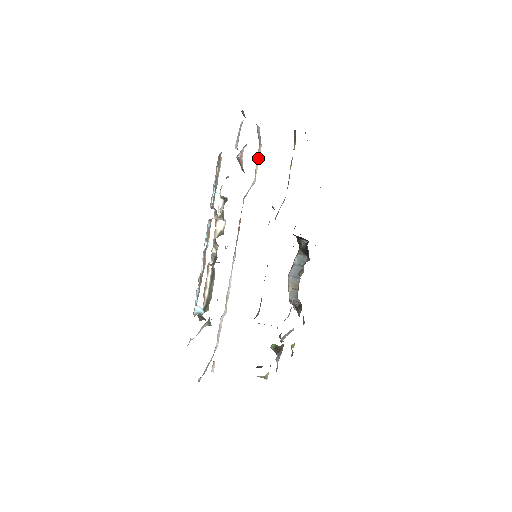
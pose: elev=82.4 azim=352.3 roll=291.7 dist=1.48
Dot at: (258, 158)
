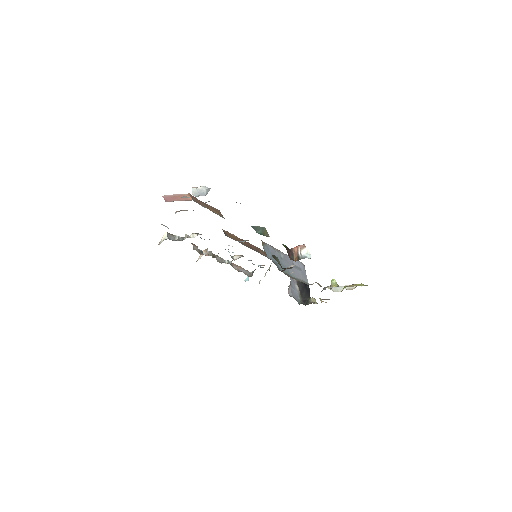
Dot at: occluded
